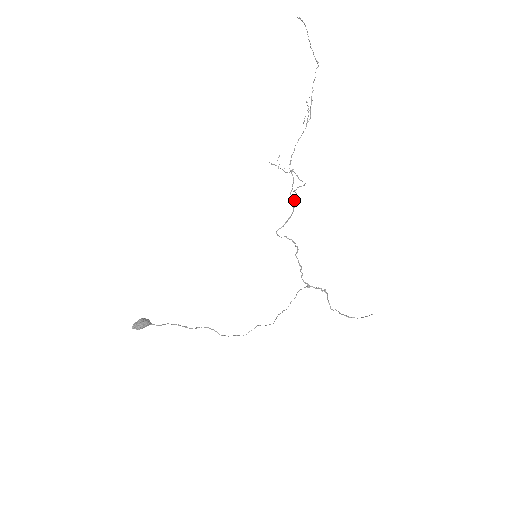
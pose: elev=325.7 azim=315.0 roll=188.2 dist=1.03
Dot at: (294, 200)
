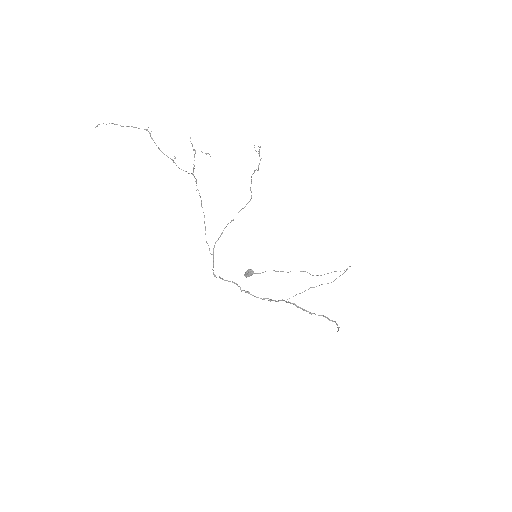
Dot at: (214, 247)
